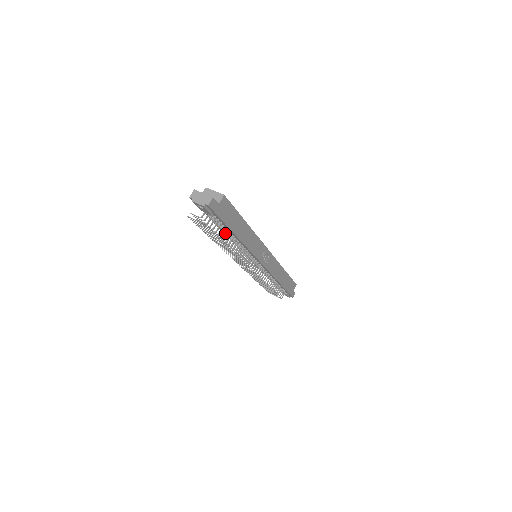
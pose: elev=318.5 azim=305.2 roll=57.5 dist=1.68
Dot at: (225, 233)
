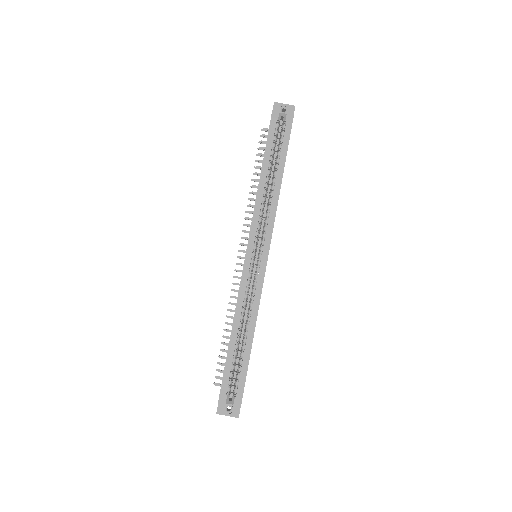
Dot at: occluded
